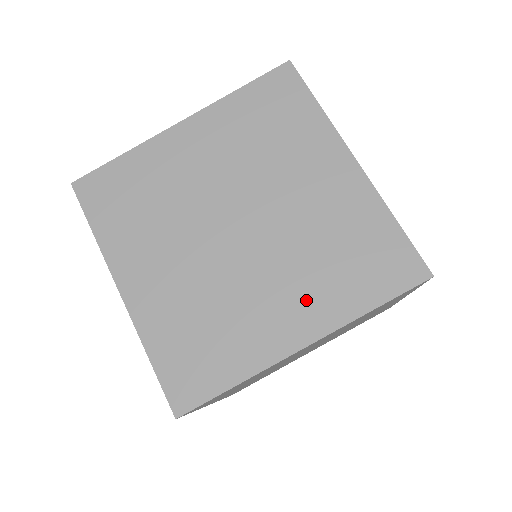
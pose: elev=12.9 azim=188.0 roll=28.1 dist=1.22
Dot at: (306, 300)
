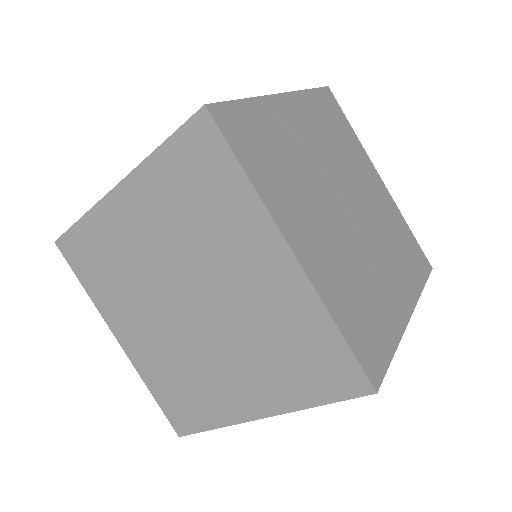
Dot at: (399, 278)
